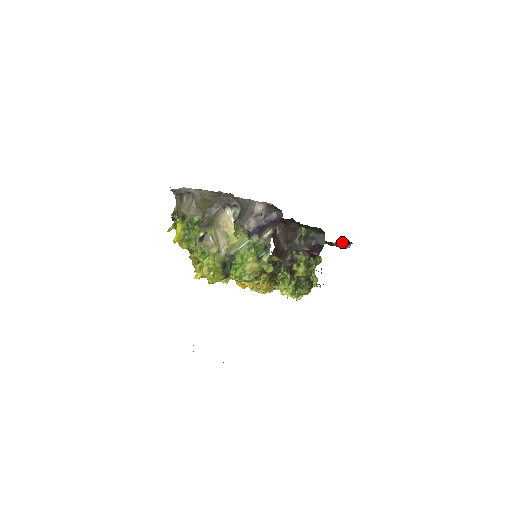
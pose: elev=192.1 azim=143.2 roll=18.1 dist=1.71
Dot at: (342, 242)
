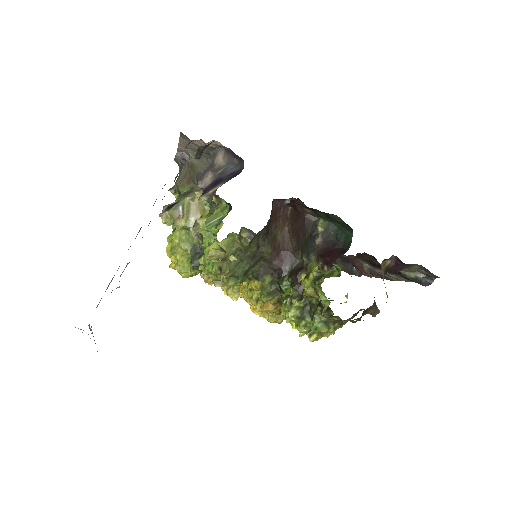
Dot at: (402, 262)
